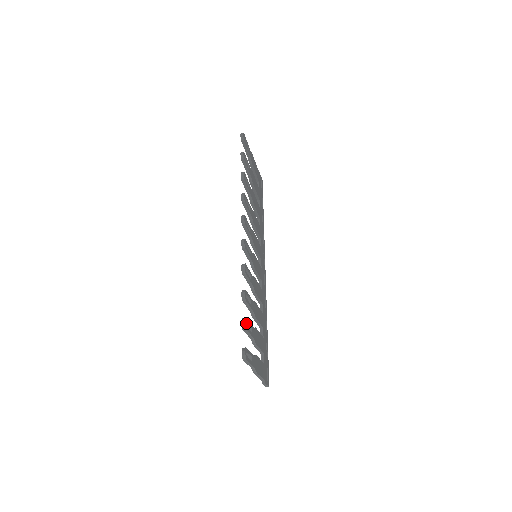
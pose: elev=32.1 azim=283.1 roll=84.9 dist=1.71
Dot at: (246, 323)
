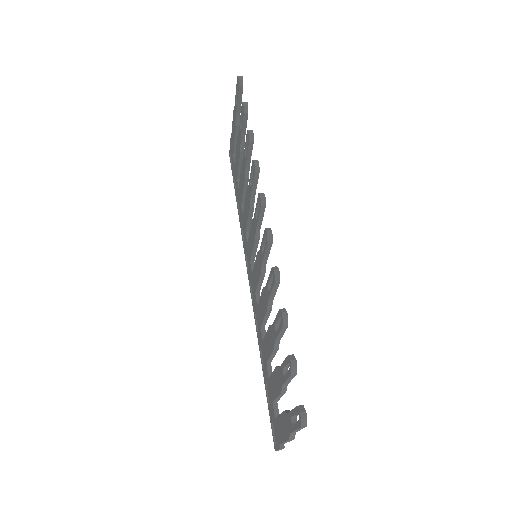
Dot at: occluded
